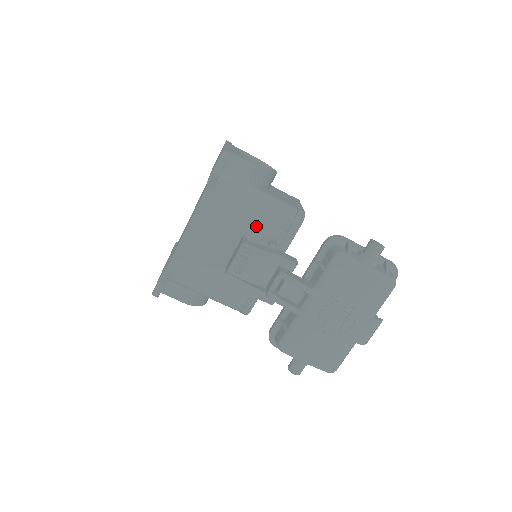
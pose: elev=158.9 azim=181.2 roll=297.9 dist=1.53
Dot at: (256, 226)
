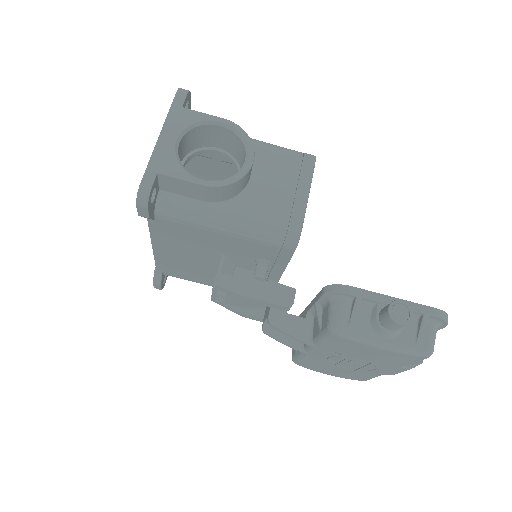
Dot at: (233, 249)
